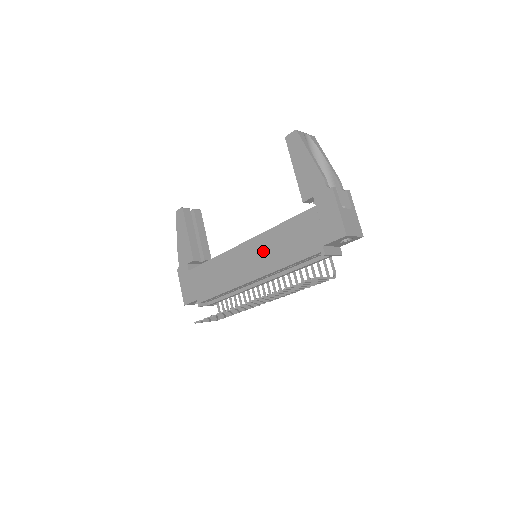
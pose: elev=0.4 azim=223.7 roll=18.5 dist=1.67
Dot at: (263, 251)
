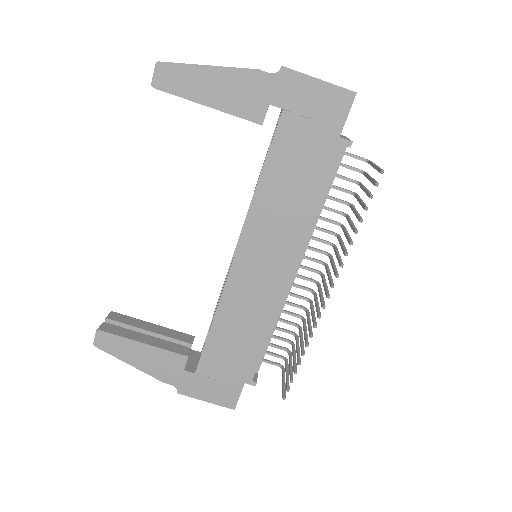
Dot at: (271, 233)
